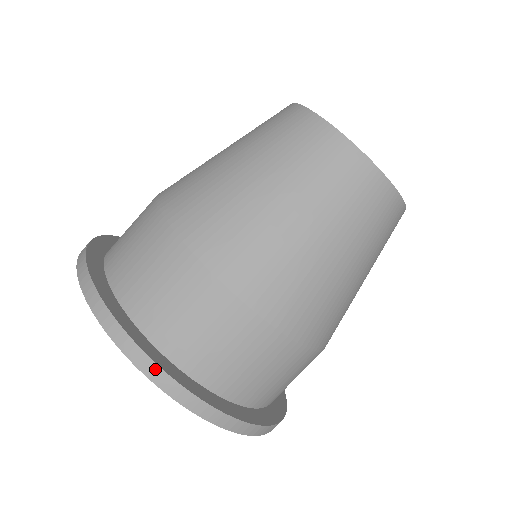
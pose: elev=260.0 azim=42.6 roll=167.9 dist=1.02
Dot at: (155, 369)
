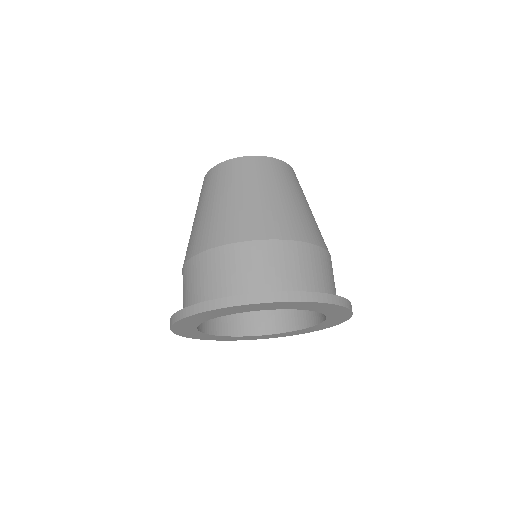
Dot at: (219, 301)
